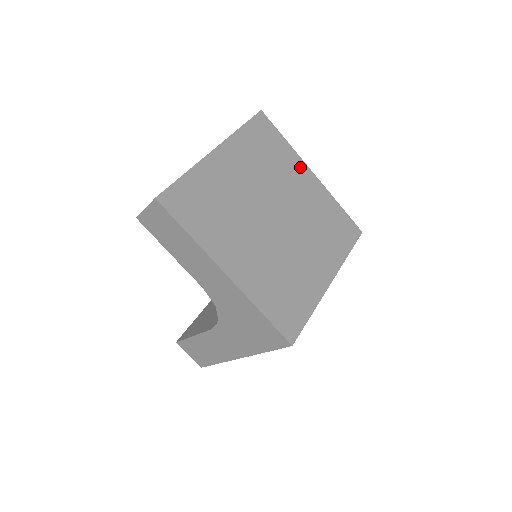
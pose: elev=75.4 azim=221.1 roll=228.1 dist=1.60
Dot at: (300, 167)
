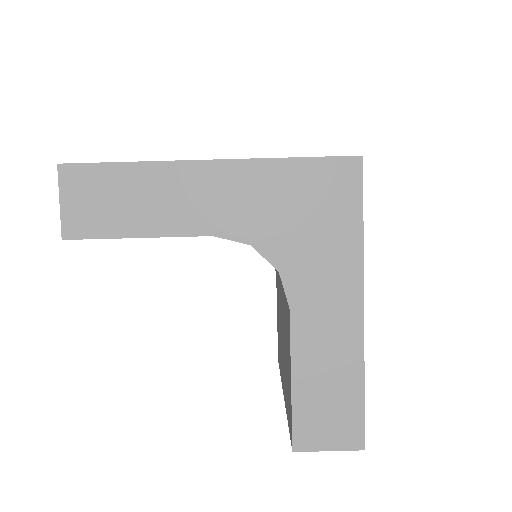
Dot at: occluded
